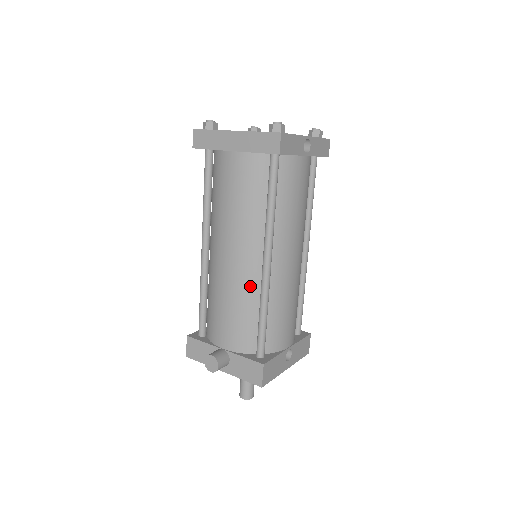
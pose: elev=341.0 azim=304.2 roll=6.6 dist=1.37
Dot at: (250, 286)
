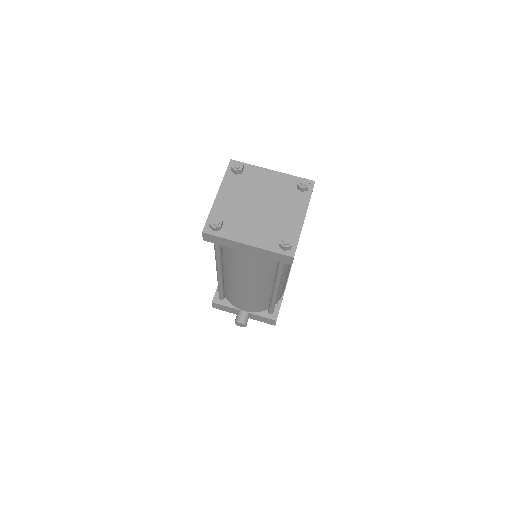
Dot at: (263, 294)
